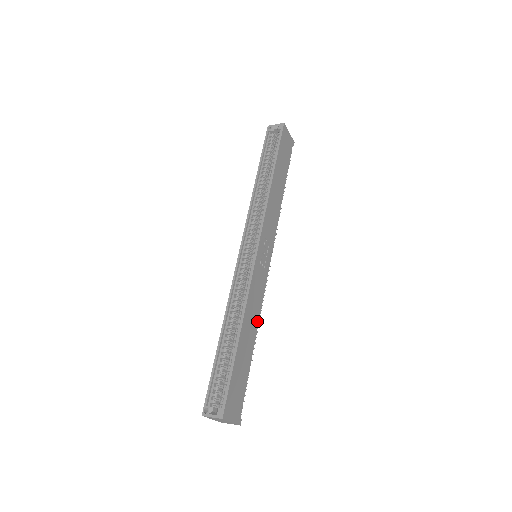
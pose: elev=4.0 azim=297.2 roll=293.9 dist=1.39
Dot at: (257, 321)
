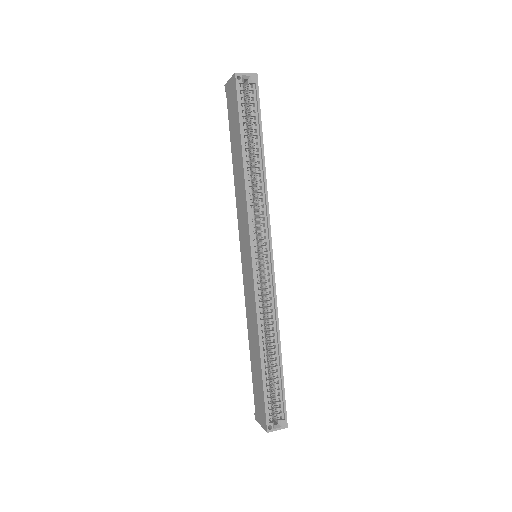
Dot at: occluded
